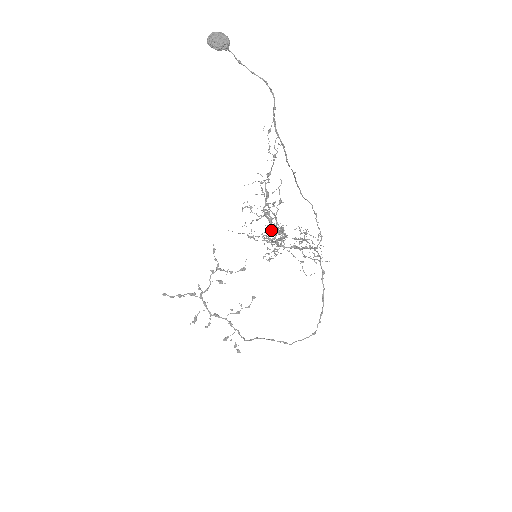
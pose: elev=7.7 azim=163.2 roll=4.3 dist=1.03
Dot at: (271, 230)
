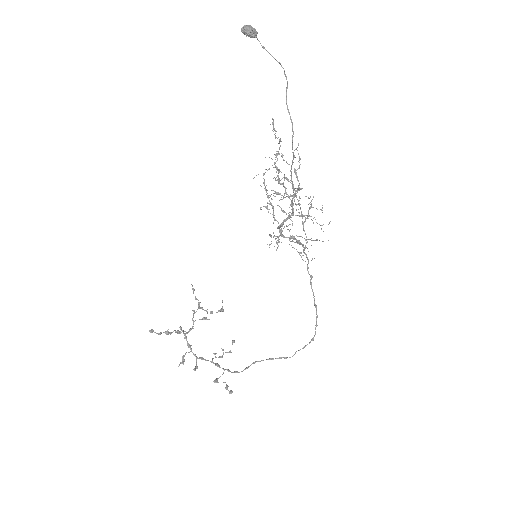
Dot at: (297, 180)
